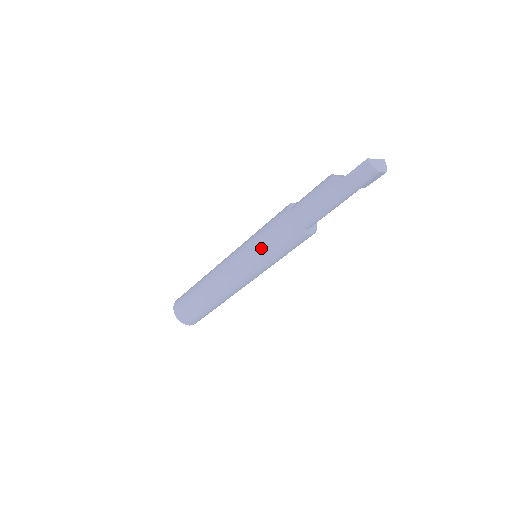
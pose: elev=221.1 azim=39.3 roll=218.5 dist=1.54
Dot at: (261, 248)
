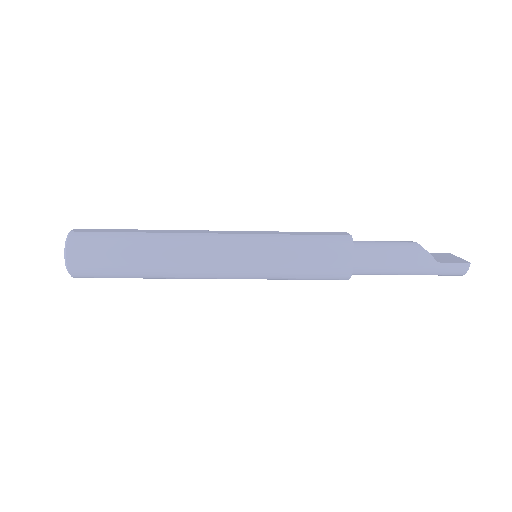
Dot at: (289, 264)
